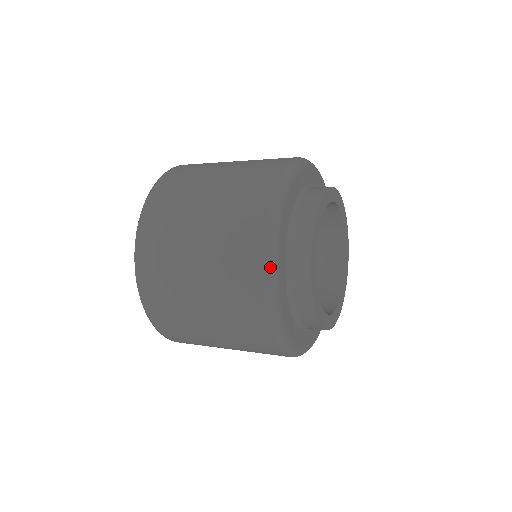
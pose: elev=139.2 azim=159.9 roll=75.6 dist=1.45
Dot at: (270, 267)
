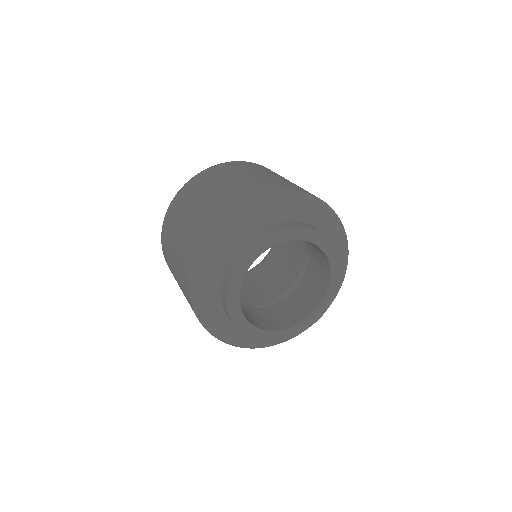
Dot at: (197, 266)
